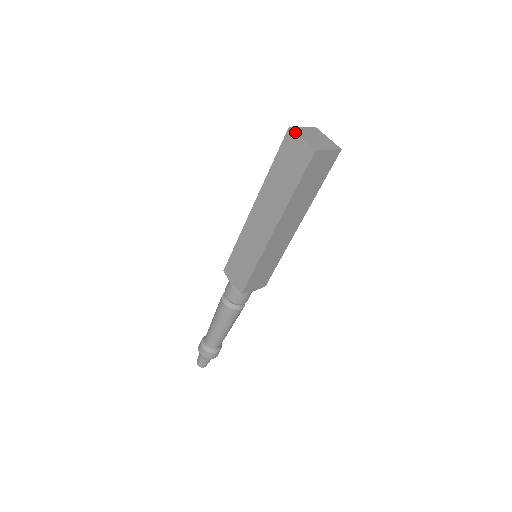
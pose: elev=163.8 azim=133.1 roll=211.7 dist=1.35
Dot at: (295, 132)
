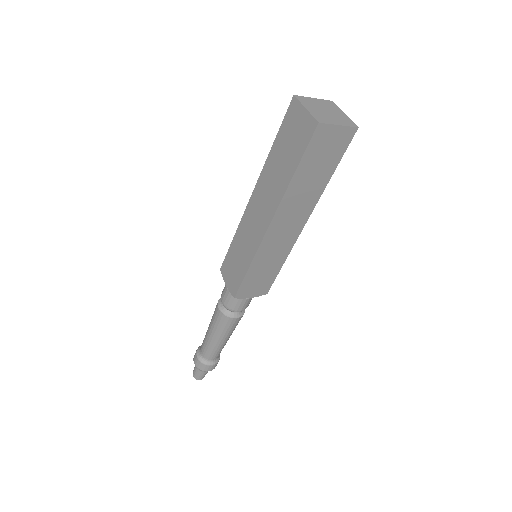
Dot at: (299, 101)
